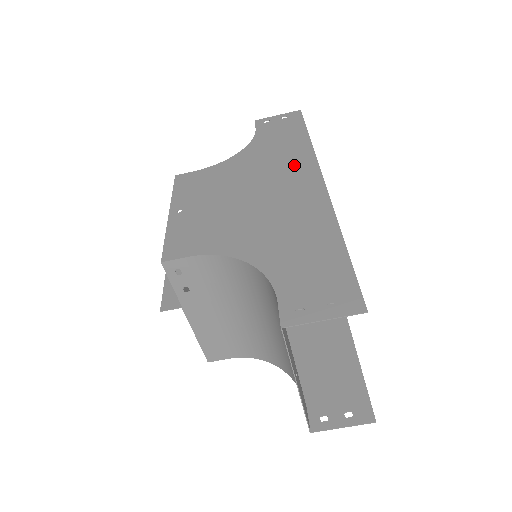
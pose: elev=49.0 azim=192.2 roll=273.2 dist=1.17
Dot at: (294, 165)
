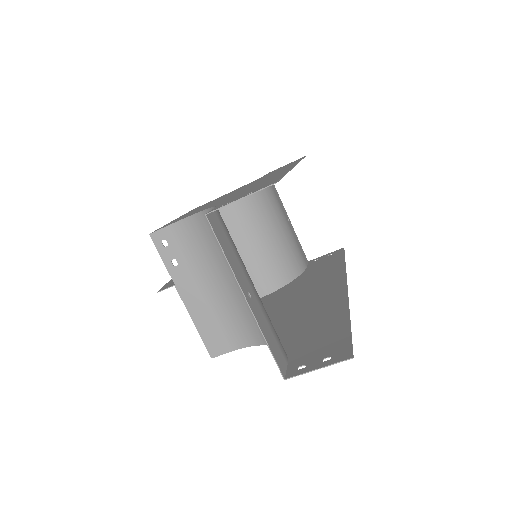
Dot at: occluded
